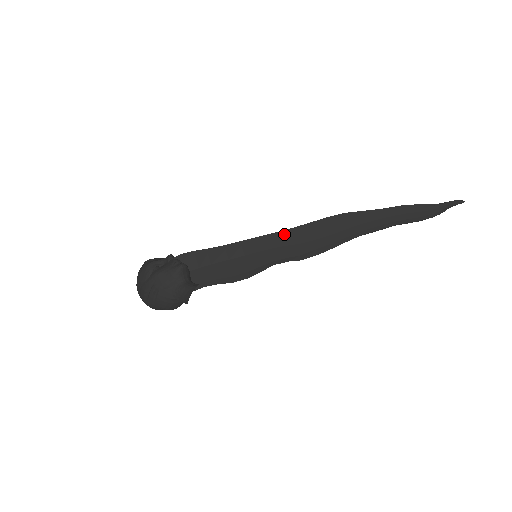
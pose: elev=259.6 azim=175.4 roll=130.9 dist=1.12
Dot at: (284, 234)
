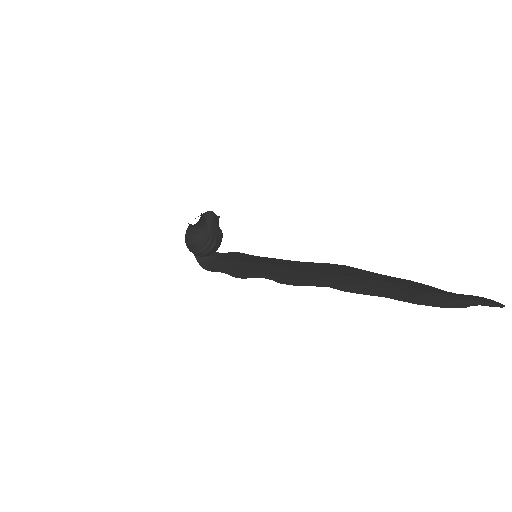
Dot at: (291, 263)
